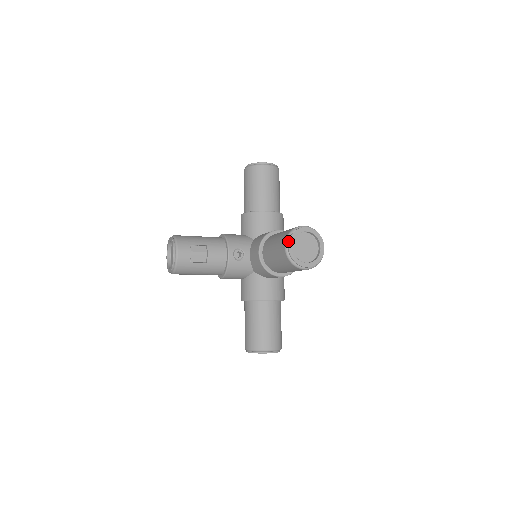
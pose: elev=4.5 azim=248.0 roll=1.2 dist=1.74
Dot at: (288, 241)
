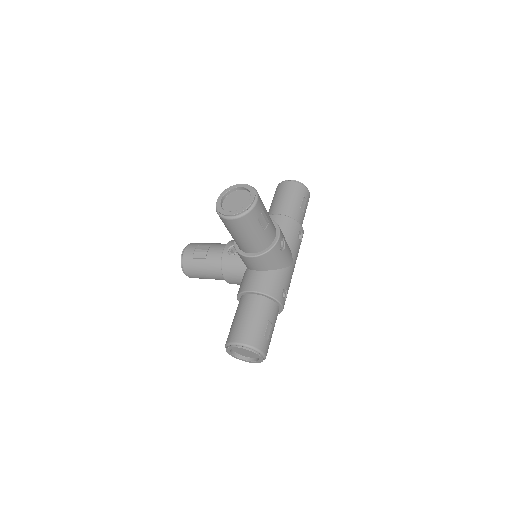
Dot at: (220, 196)
